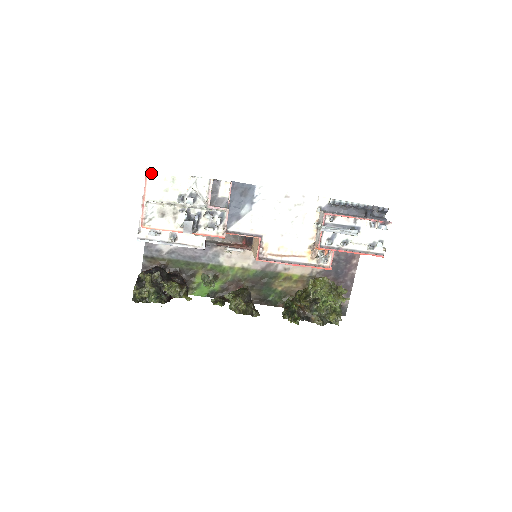
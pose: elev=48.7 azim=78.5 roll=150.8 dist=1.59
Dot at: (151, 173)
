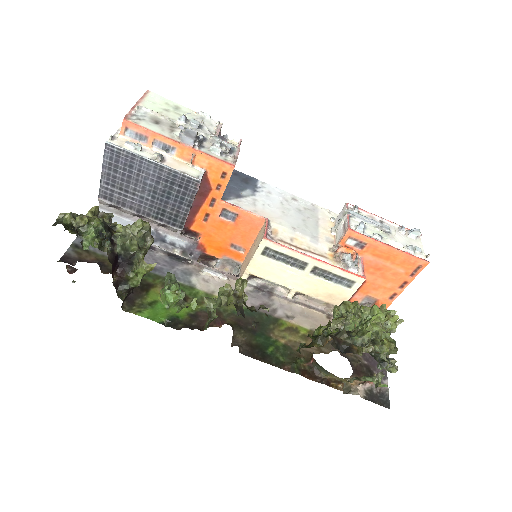
Dot at: (152, 95)
